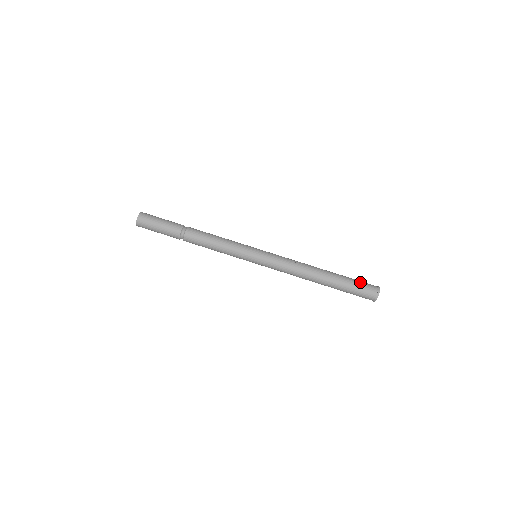
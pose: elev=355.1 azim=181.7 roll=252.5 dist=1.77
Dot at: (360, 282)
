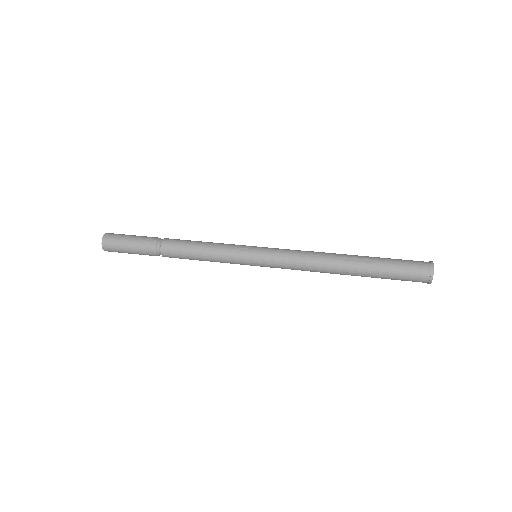
Dot at: occluded
